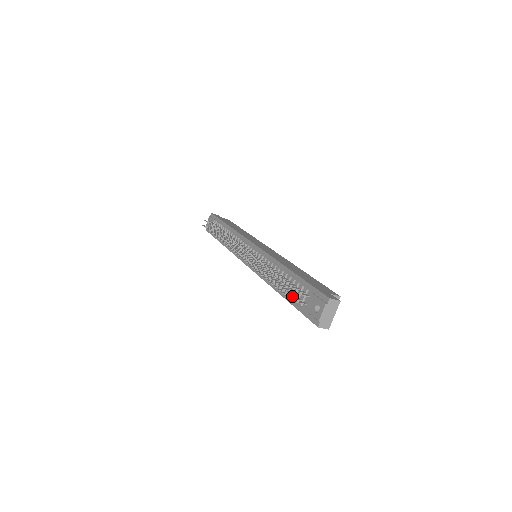
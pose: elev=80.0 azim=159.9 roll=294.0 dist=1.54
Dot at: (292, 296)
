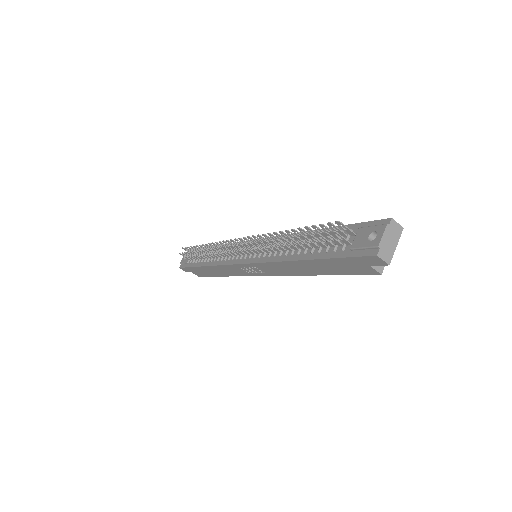
Dot at: (328, 241)
